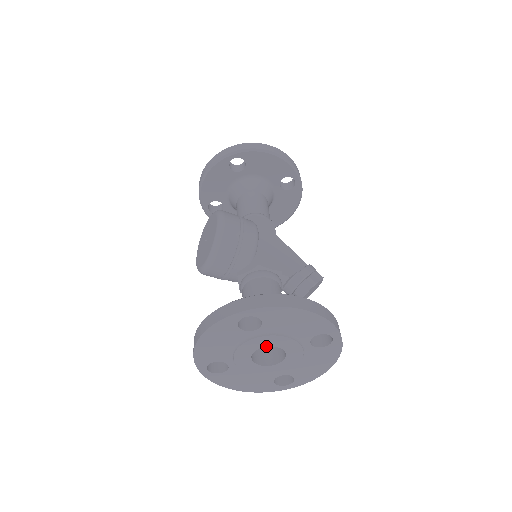
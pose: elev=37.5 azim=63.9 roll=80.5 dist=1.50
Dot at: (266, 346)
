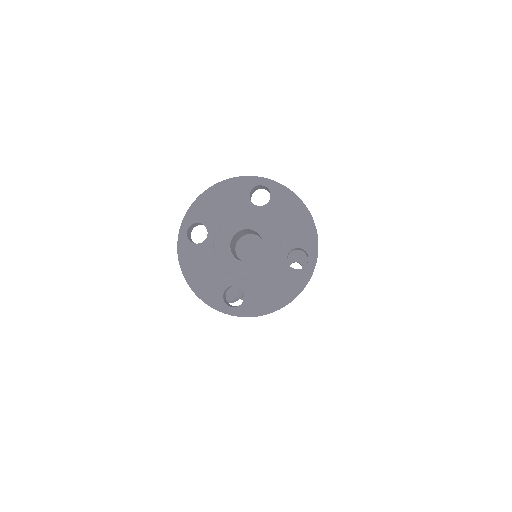
Dot at: (231, 239)
